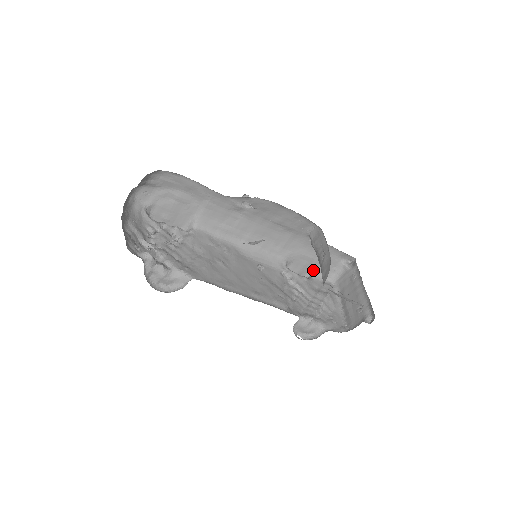
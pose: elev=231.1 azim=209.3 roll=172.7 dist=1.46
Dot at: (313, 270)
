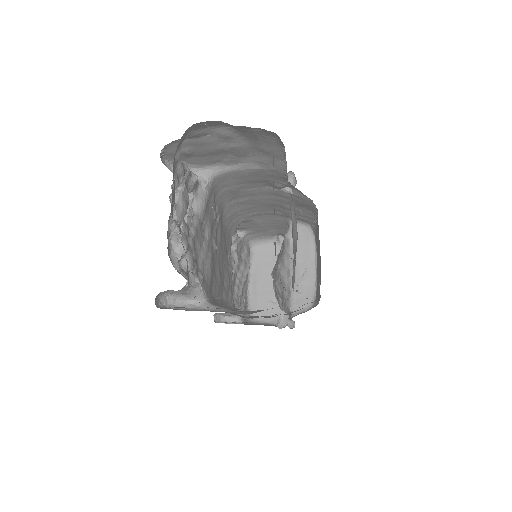
Dot at: (248, 231)
